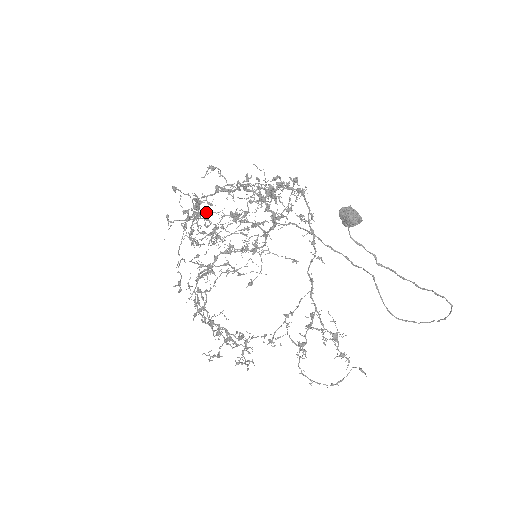
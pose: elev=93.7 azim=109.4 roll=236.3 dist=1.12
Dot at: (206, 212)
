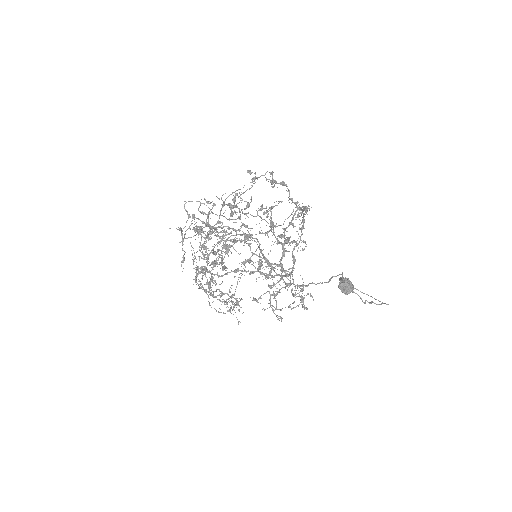
Dot at: (221, 240)
